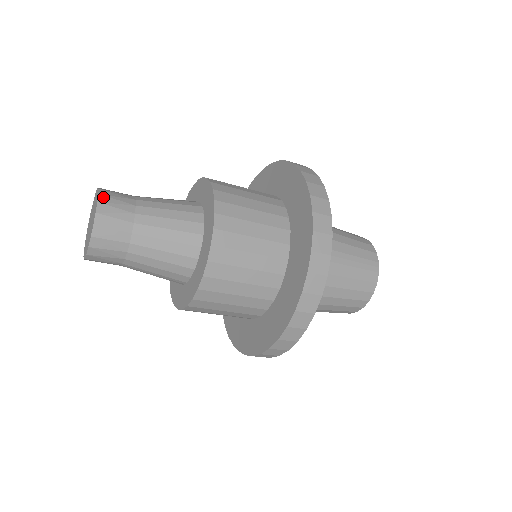
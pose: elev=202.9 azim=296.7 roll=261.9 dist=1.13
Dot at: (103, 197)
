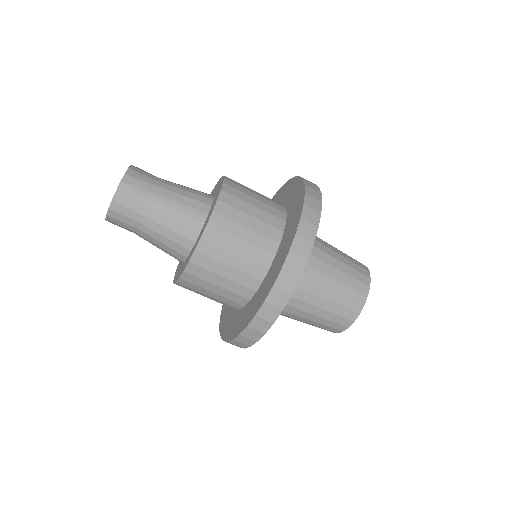
Dot at: occluded
